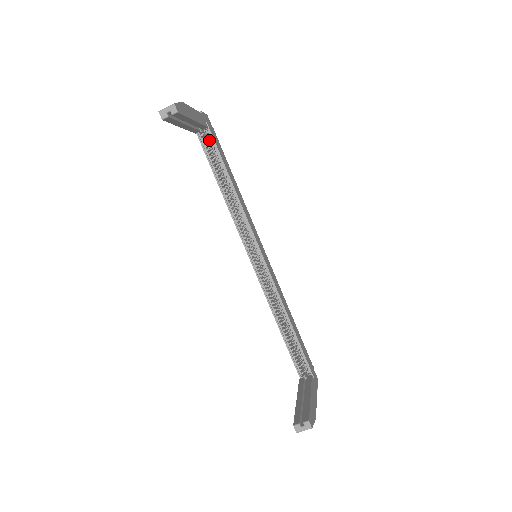
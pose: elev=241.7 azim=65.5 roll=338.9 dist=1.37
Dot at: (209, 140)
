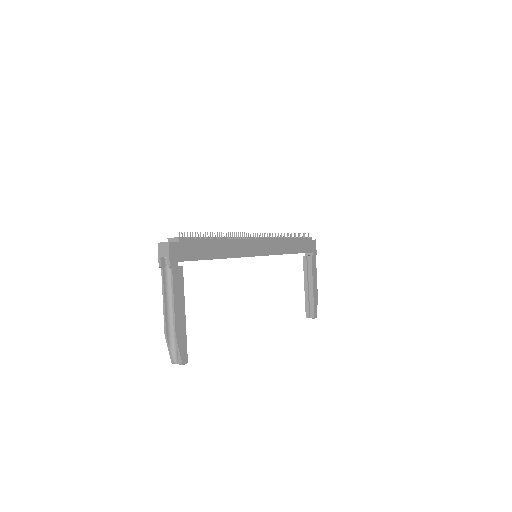
Dot at: occluded
